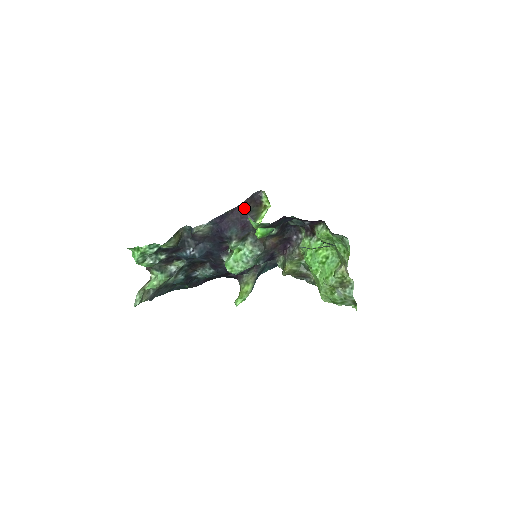
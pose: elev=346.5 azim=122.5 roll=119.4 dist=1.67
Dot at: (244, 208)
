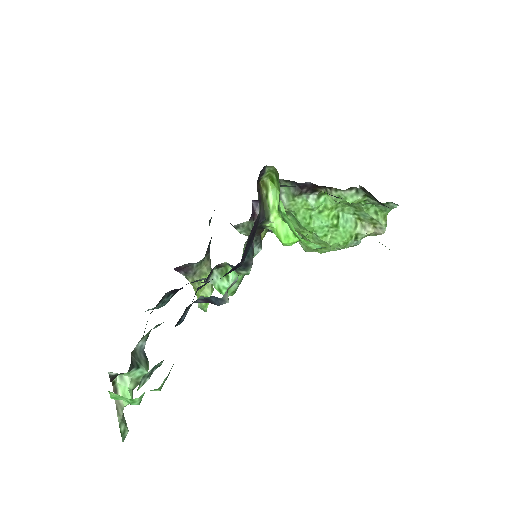
Dot at: (259, 211)
